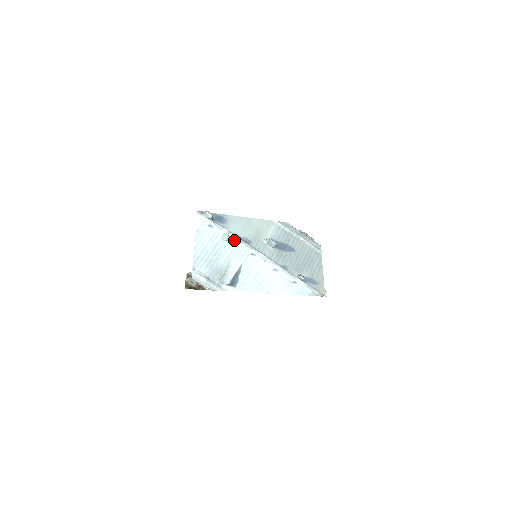
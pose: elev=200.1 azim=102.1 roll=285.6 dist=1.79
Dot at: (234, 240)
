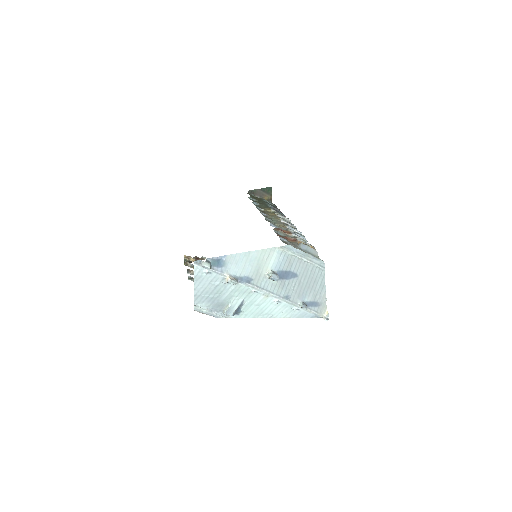
Dot at: occluded
